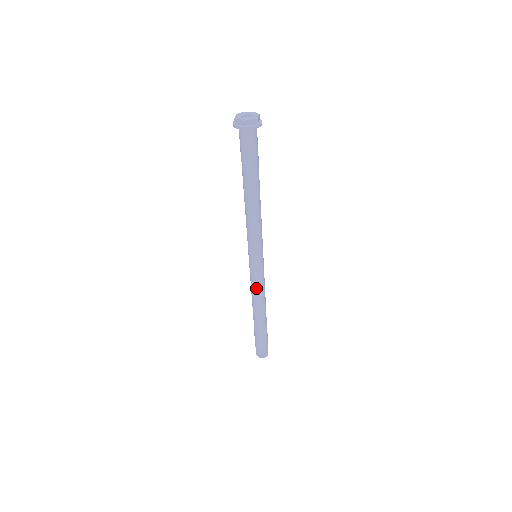
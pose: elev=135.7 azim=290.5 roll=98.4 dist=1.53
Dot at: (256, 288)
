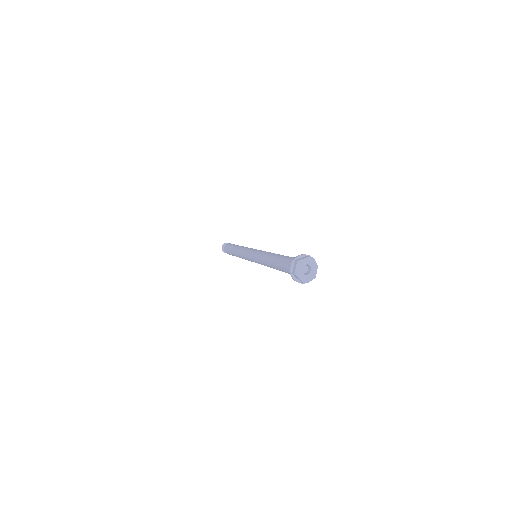
Dot at: occluded
